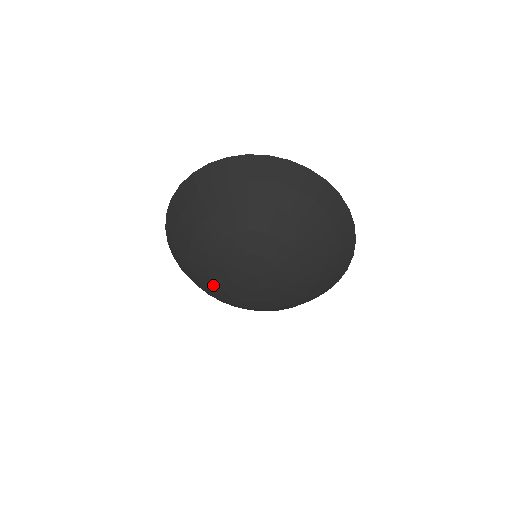
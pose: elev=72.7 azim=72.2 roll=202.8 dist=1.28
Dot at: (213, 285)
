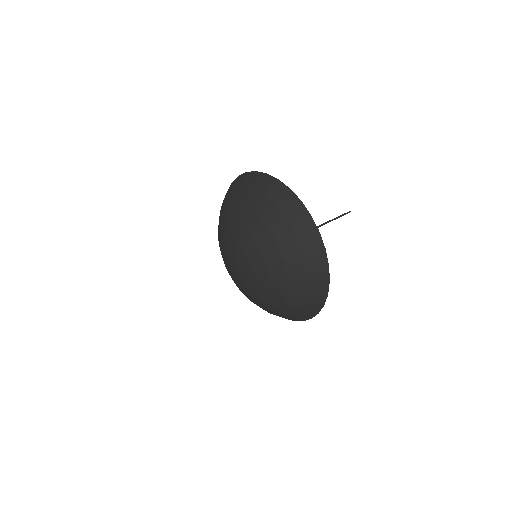
Dot at: occluded
